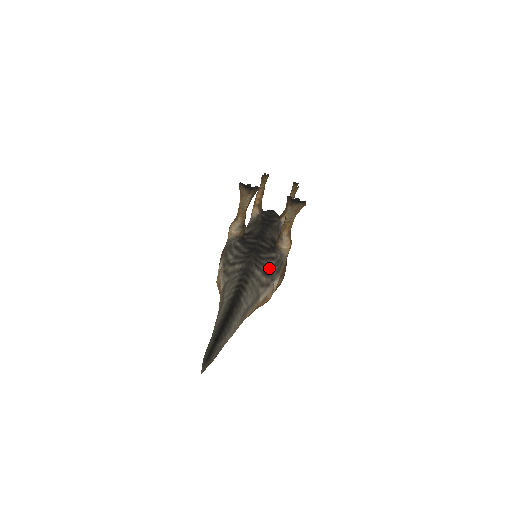
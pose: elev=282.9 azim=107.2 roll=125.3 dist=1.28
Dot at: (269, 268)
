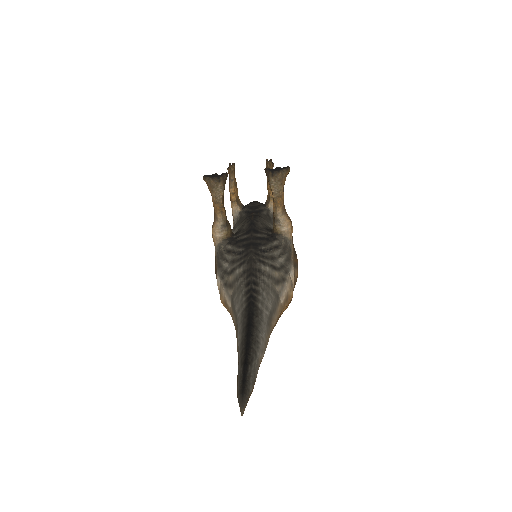
Dot at: (277, 260)
